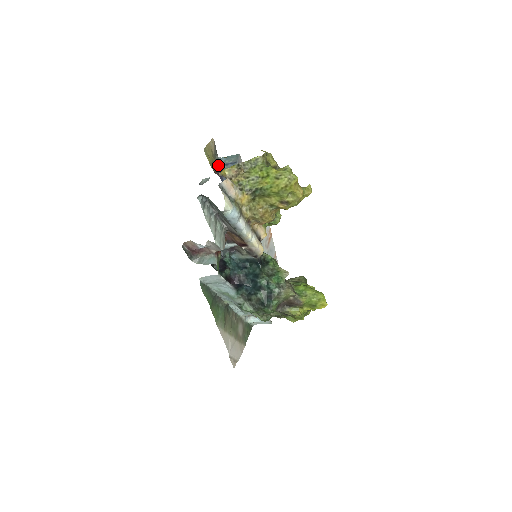
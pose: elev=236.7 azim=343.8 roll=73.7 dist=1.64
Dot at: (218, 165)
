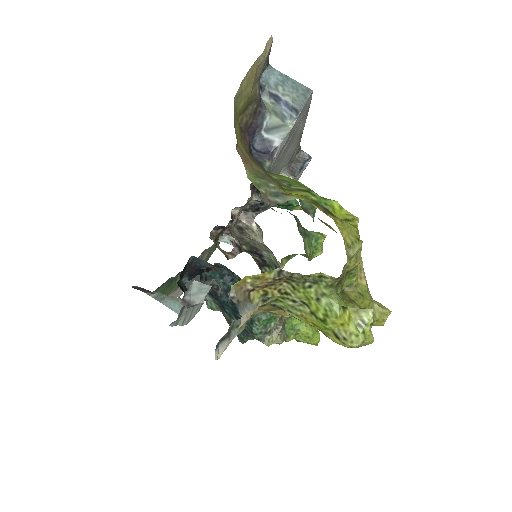
Dot at: (257, 105)
